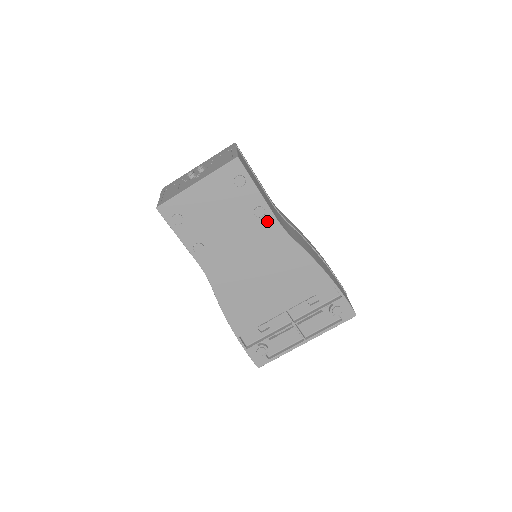
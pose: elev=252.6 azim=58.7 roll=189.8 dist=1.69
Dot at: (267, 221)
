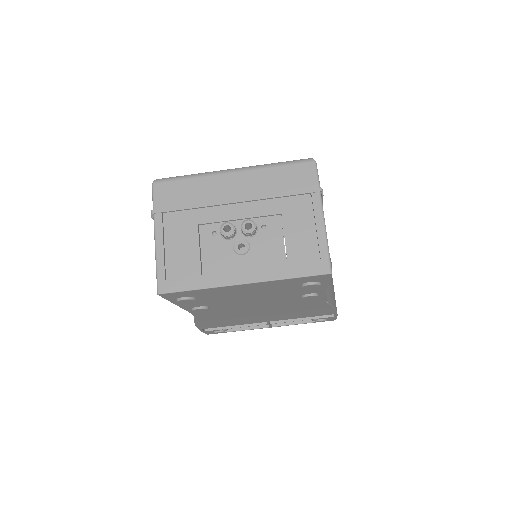
Dot at: occluded
